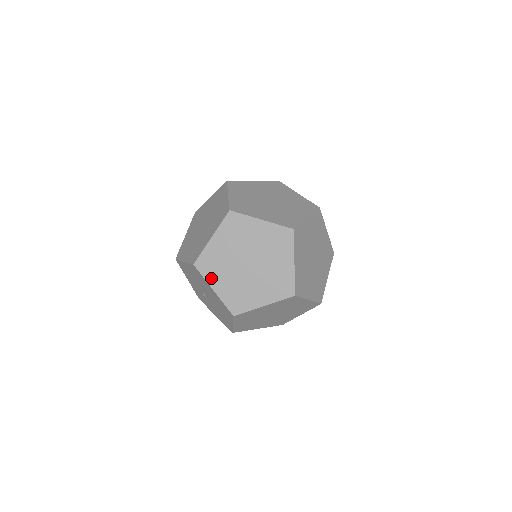
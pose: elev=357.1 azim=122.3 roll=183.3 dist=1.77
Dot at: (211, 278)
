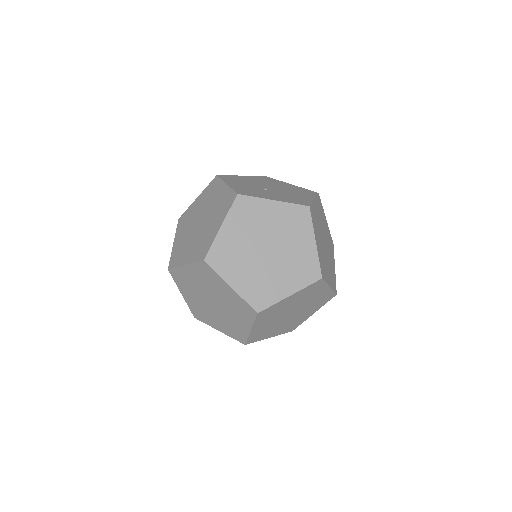
Dot at: (209, 323)
